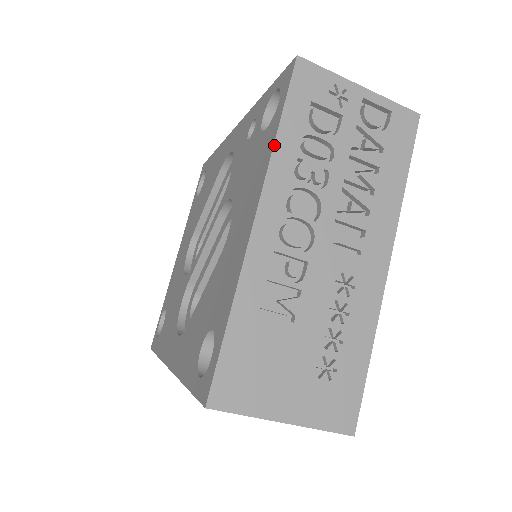
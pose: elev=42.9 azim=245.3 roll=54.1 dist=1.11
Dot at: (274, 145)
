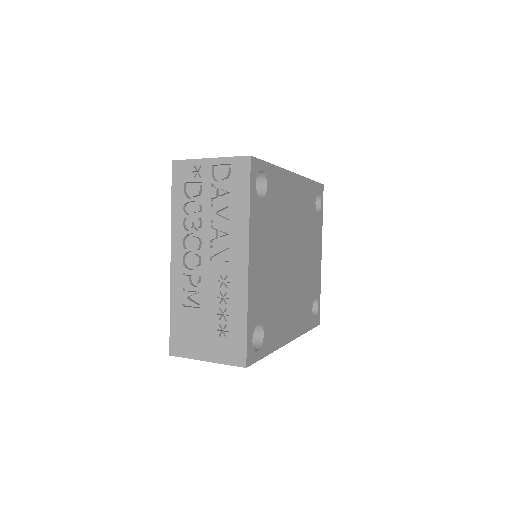
Dot at: (171, 216)
